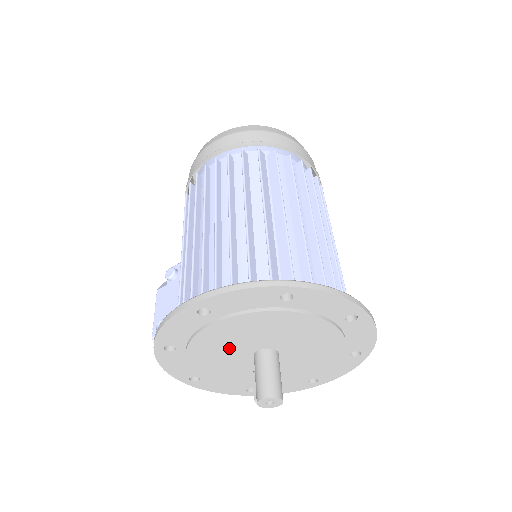
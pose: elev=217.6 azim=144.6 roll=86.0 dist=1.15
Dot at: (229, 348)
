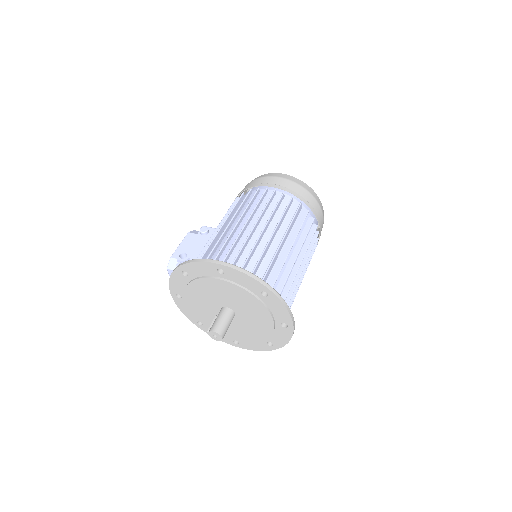
Dot at: (214, 295)
